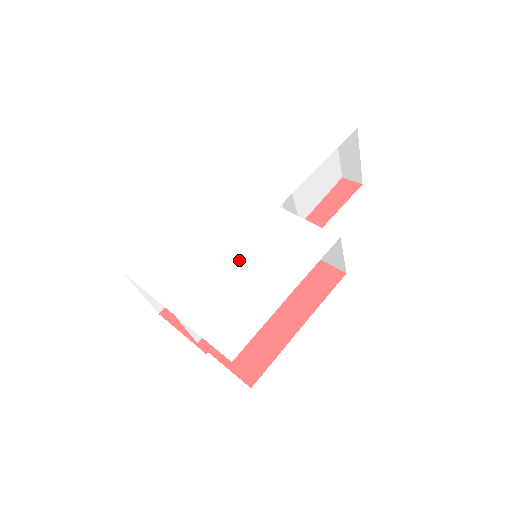
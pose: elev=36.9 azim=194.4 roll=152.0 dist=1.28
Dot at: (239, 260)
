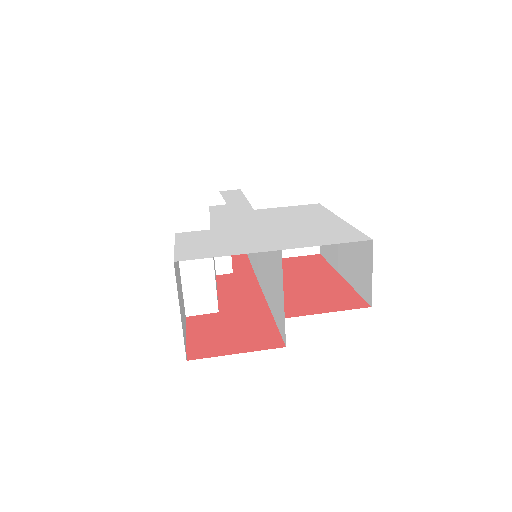
Dot at: (276, 224)
